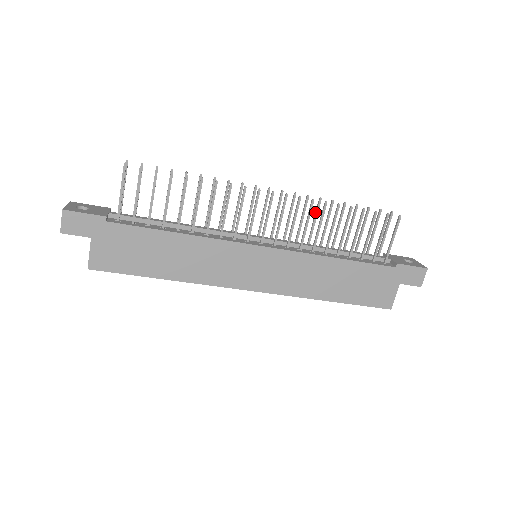
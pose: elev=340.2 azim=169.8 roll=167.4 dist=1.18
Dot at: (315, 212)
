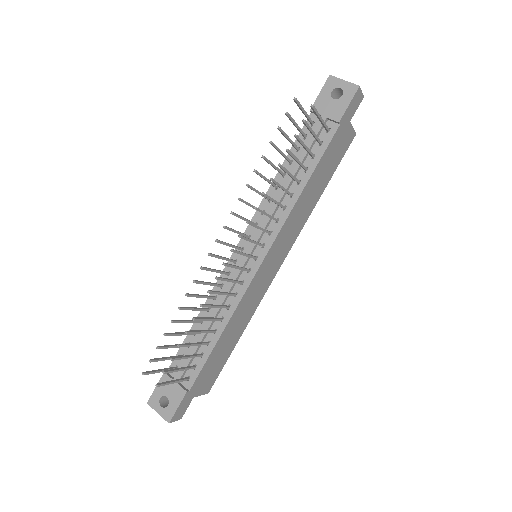
Dot at: occluded
